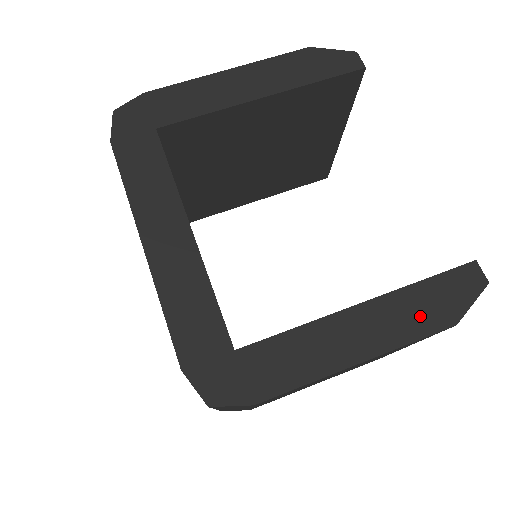
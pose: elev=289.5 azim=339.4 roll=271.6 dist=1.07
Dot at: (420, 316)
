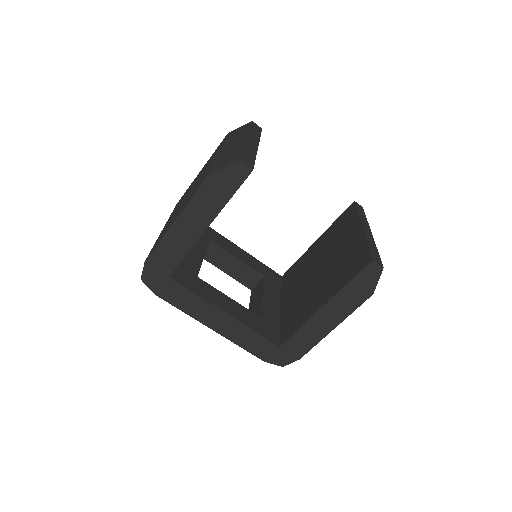
Dot at: (354, 299)
